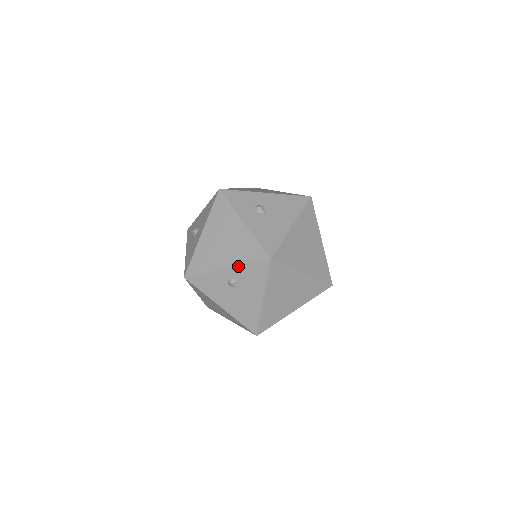
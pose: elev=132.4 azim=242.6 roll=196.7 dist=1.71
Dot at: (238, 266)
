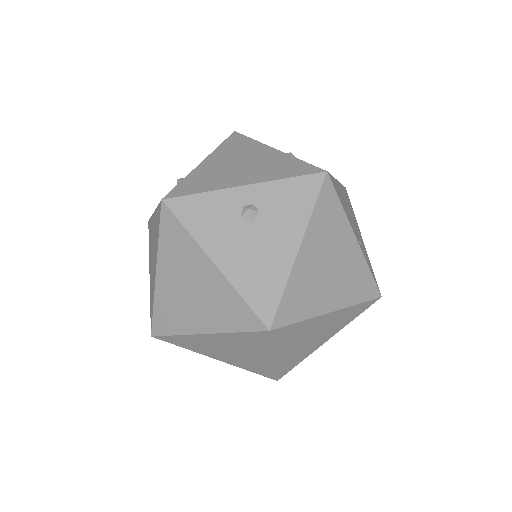
Dot at: (268, 182)
